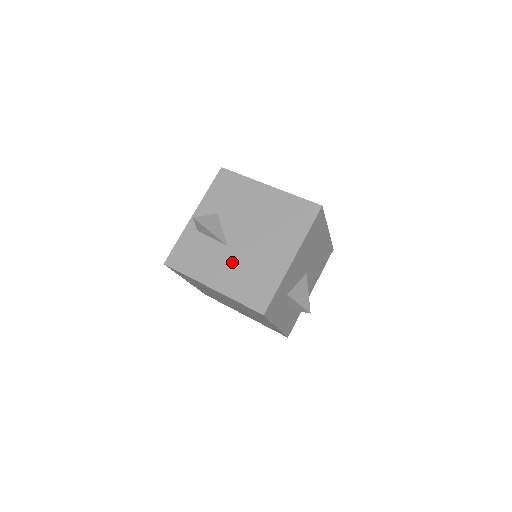
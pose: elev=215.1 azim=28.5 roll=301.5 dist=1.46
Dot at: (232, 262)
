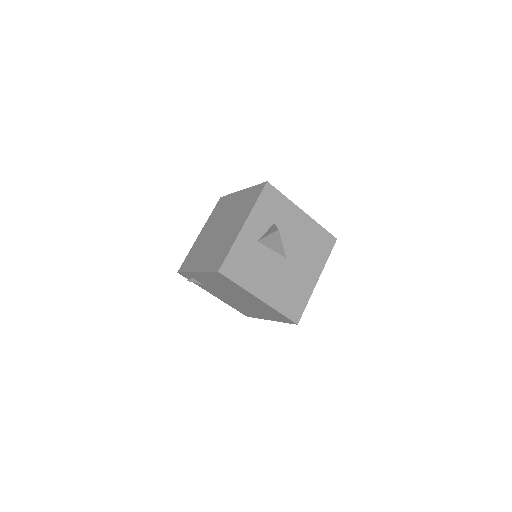
Dot at: occluded
